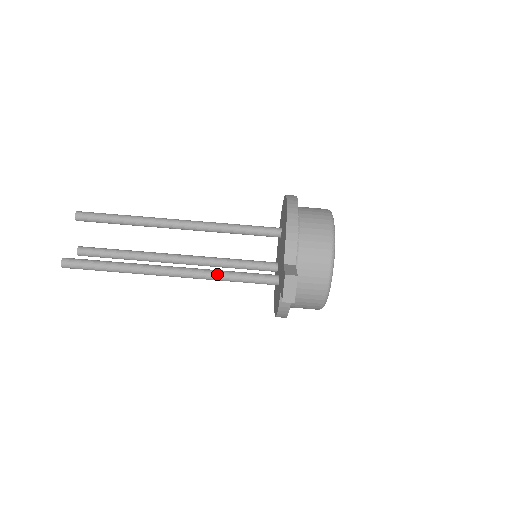
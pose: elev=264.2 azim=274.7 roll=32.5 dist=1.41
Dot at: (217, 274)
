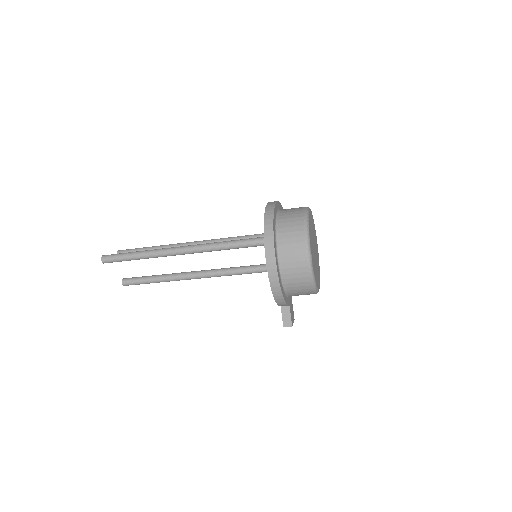
Dot at: occluded
